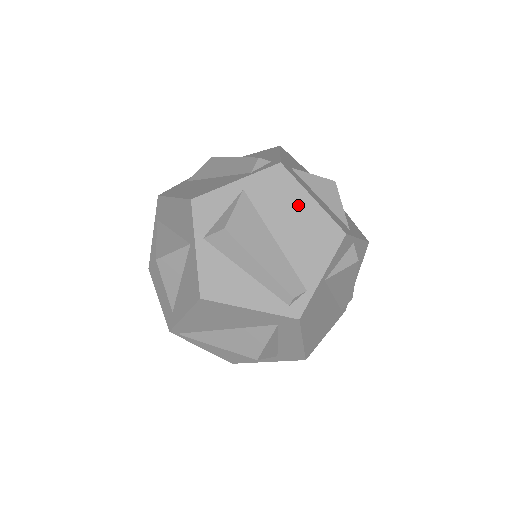
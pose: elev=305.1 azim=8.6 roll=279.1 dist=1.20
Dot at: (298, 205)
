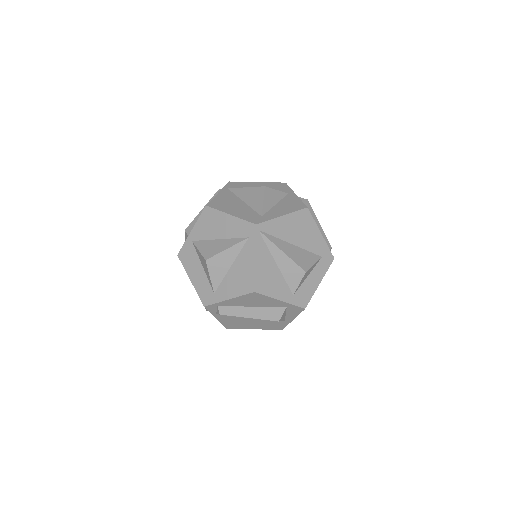
Dot at: occluded
